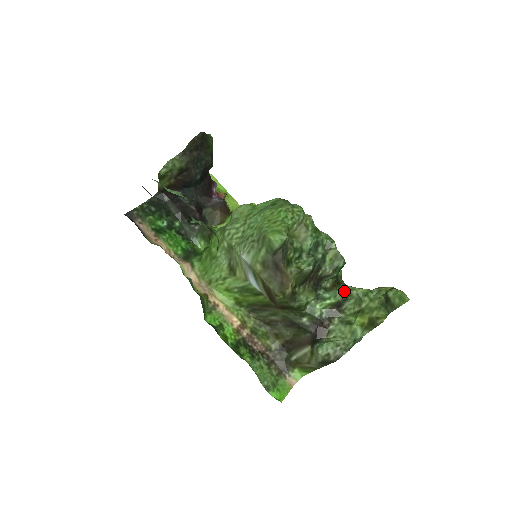
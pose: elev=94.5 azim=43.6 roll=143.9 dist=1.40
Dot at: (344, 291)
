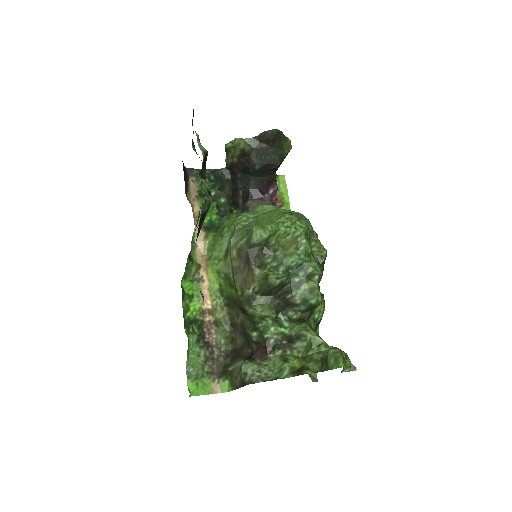
Dot at: (301, 328)
